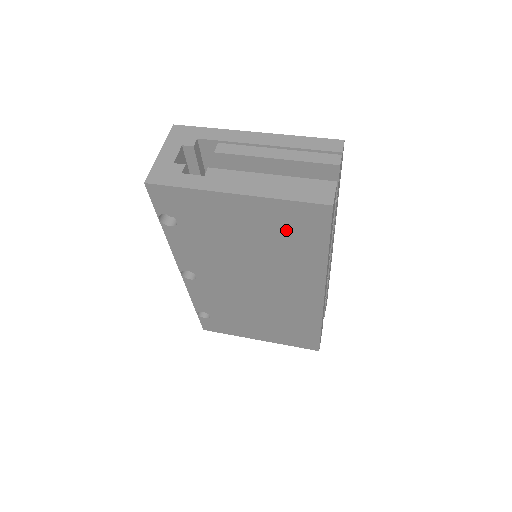
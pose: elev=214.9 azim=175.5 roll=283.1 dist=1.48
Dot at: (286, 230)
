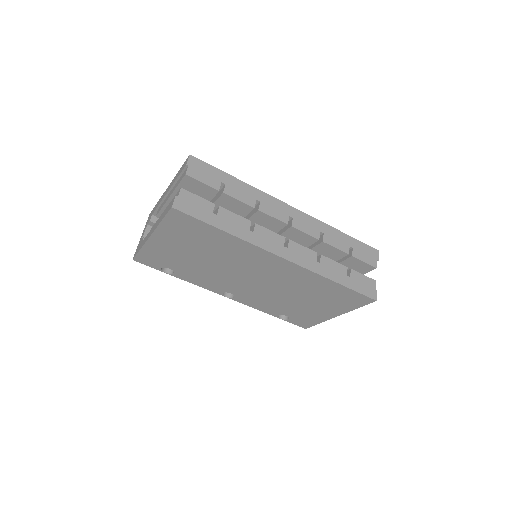
Dot at: (192, 236)
